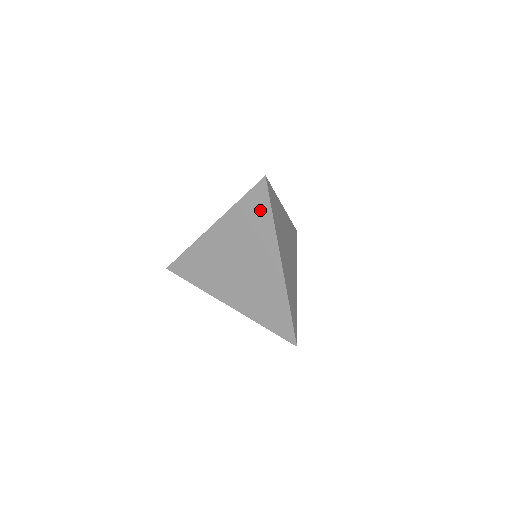
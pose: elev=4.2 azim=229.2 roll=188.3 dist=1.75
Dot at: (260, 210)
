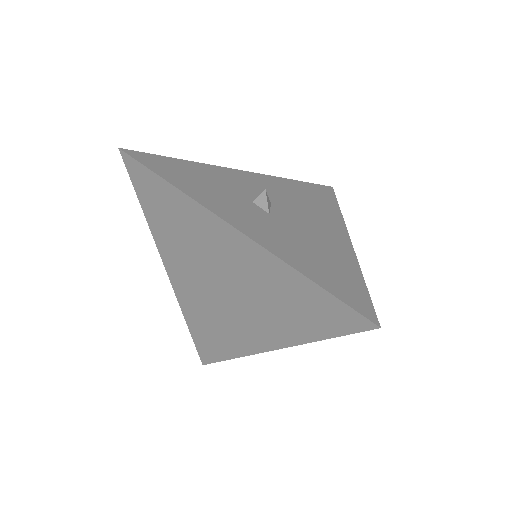
Dot at: (320, 319)
